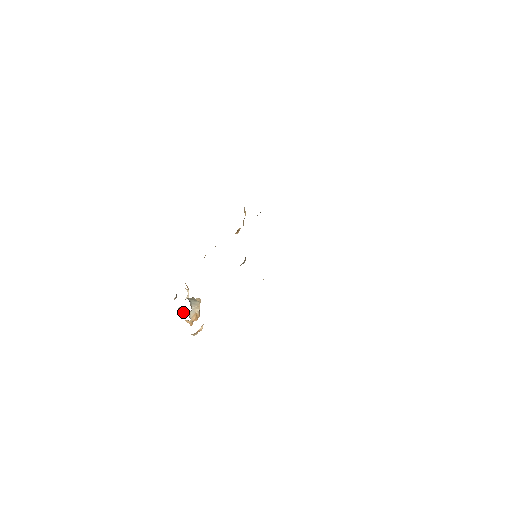
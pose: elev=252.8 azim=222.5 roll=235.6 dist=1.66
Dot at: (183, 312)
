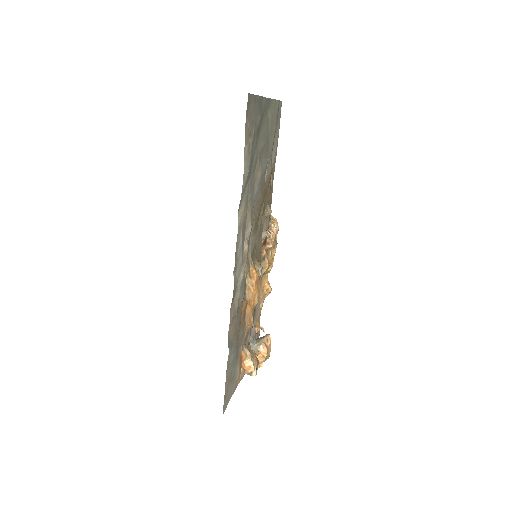
Dot at: occluded
